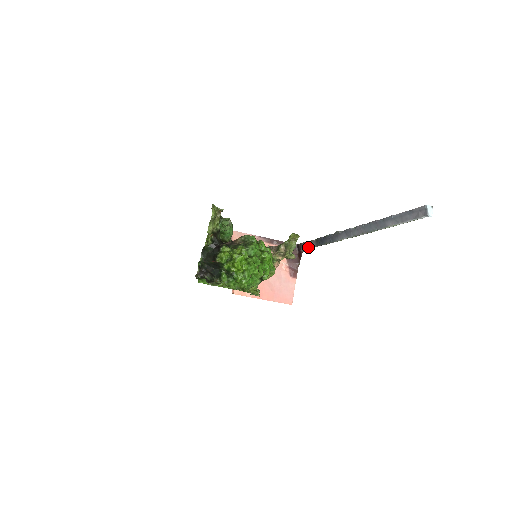
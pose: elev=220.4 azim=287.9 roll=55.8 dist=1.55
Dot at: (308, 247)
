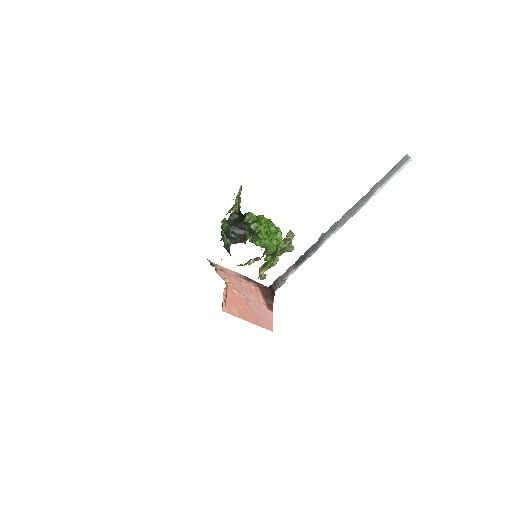
Dot at: (284, 278)
